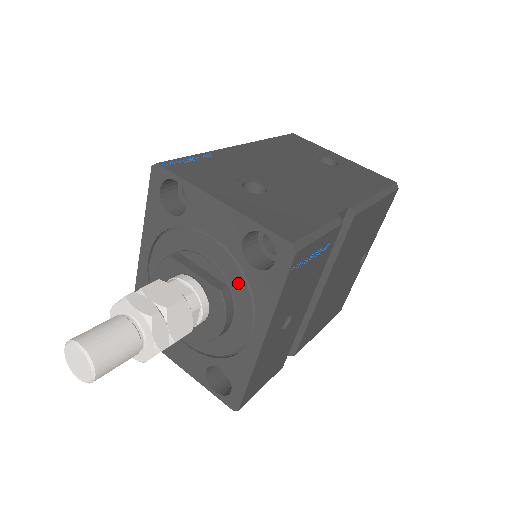
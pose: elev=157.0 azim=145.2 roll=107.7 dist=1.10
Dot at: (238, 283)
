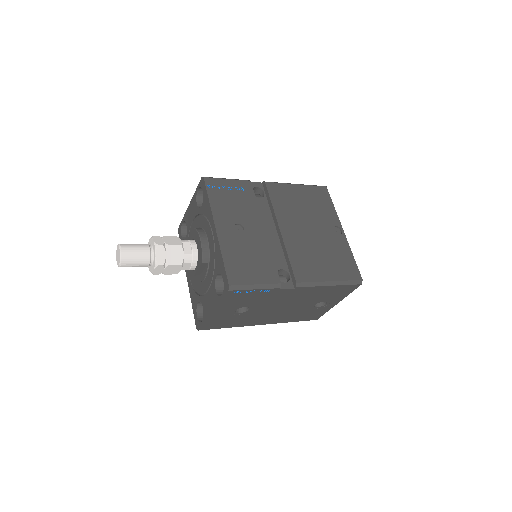
Dot at: (202, 221)
